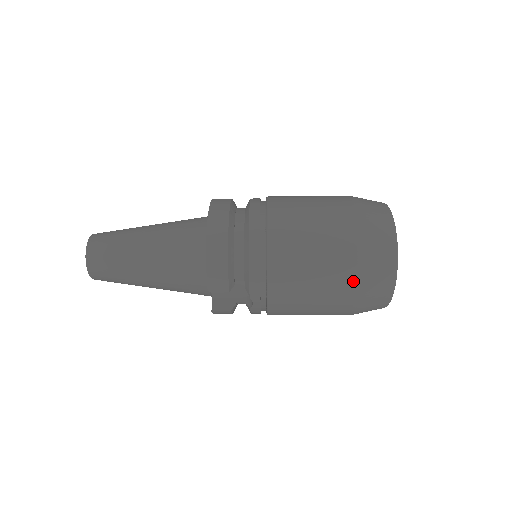
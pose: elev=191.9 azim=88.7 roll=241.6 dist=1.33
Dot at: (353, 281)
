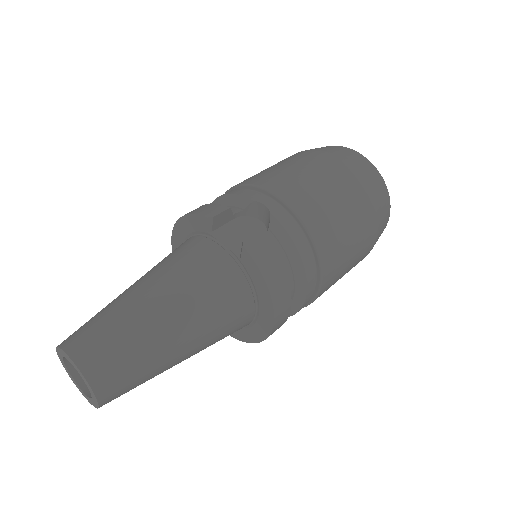
Dot at: occluded
